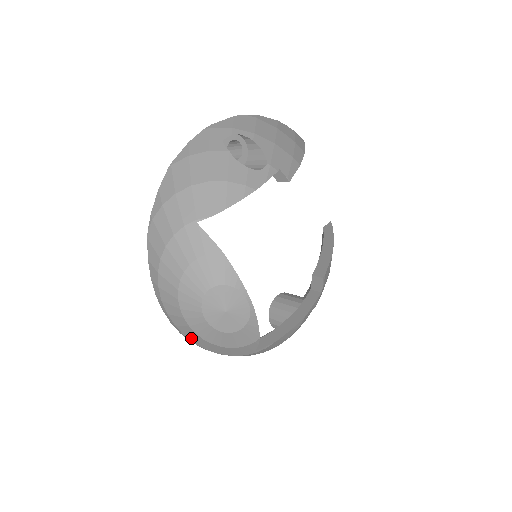
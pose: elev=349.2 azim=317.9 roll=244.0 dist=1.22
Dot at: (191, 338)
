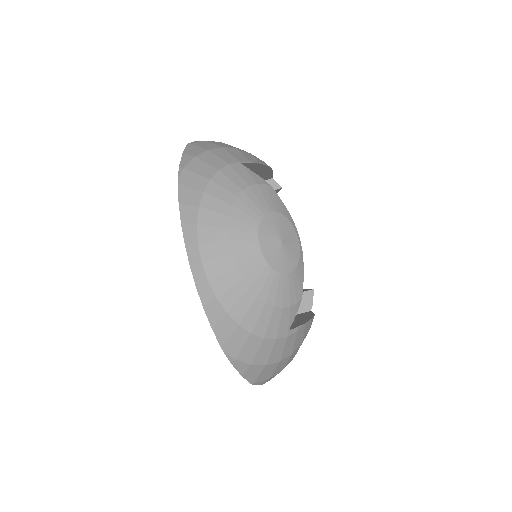
Dot at: (227, 299)
